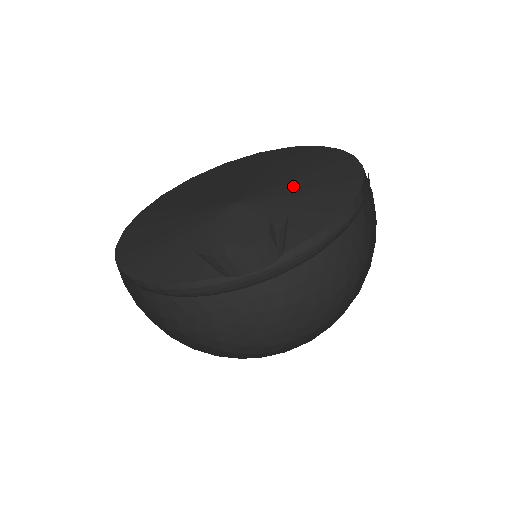
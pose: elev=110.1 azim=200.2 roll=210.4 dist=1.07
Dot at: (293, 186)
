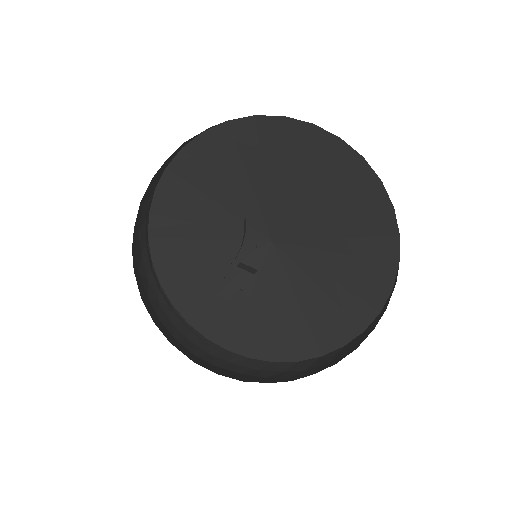
Dot at: (320, 216)
